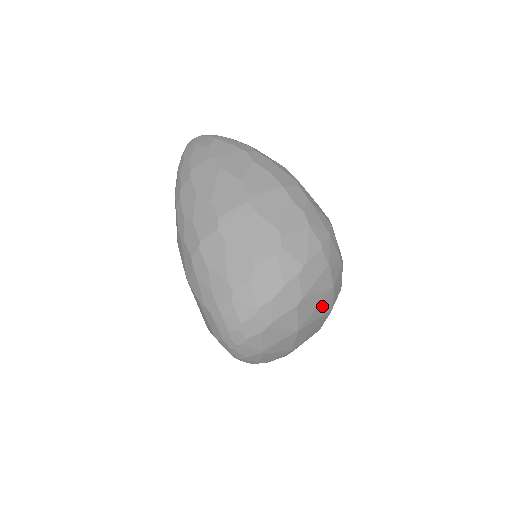
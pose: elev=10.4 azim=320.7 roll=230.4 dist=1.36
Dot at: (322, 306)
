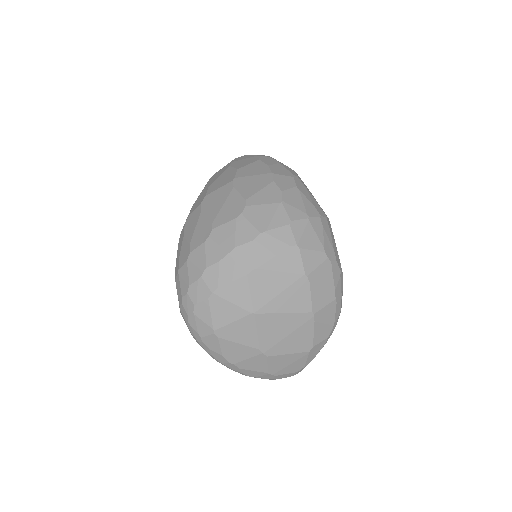
Dot at: (291, 296)
